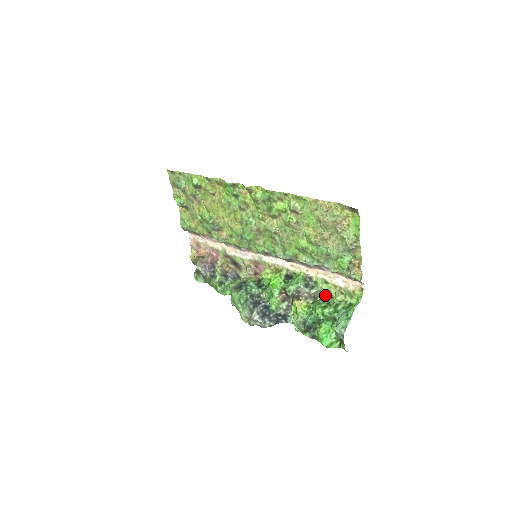
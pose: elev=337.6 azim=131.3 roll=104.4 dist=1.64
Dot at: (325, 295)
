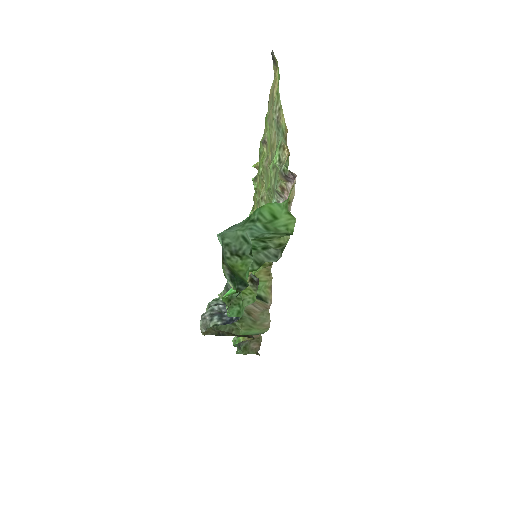
Dot at: (279, 250)
